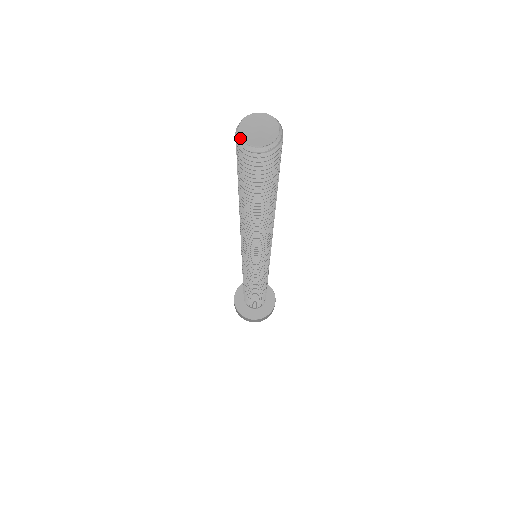
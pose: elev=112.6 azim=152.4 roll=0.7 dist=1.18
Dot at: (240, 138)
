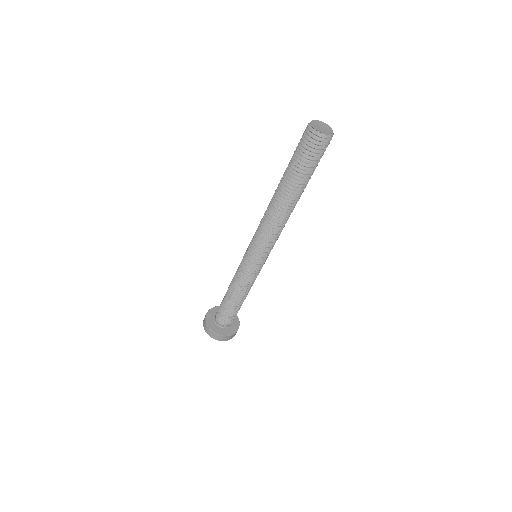
Dot at: (312, 127)
